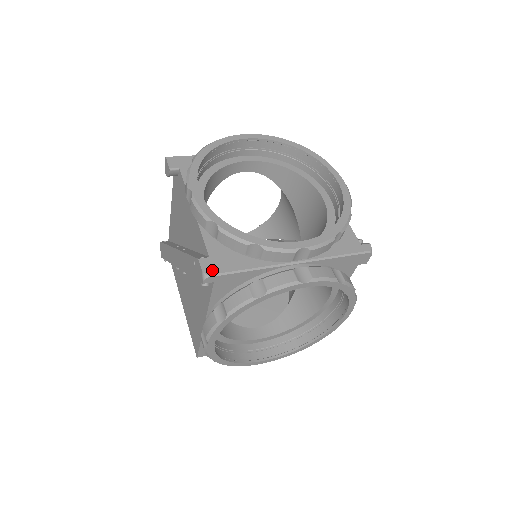
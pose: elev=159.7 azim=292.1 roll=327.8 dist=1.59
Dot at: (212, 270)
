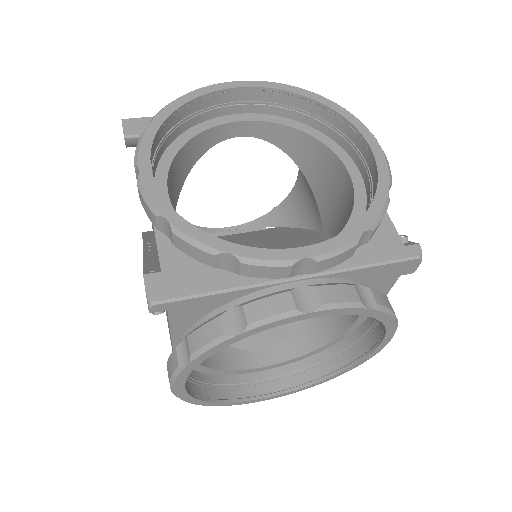
Dot at: (162, 293)
